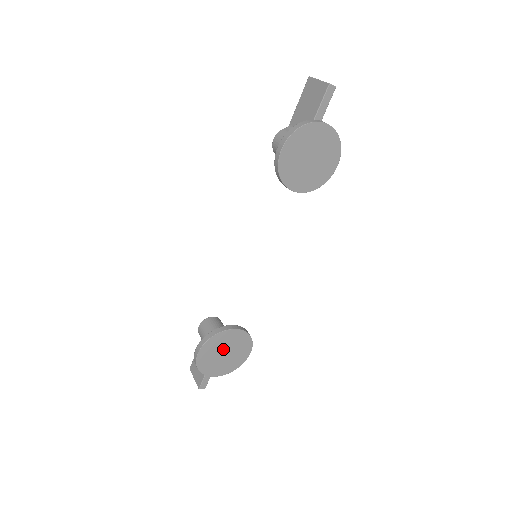
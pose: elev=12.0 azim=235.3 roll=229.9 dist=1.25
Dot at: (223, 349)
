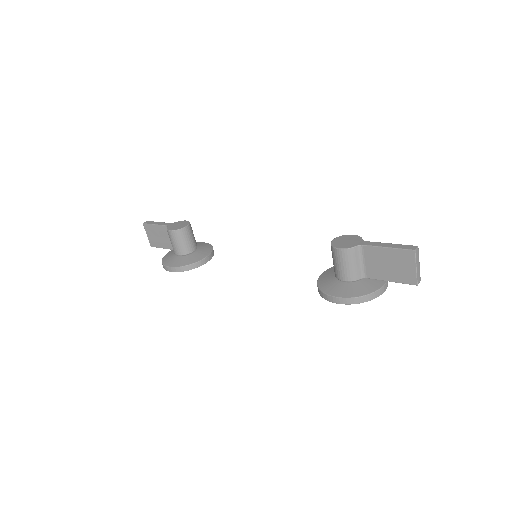
Dot at: occluded
